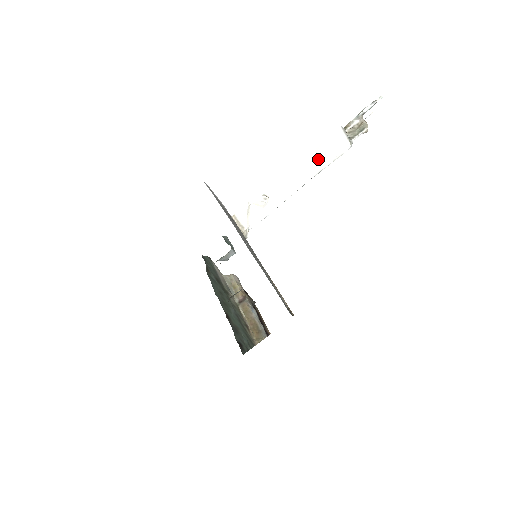
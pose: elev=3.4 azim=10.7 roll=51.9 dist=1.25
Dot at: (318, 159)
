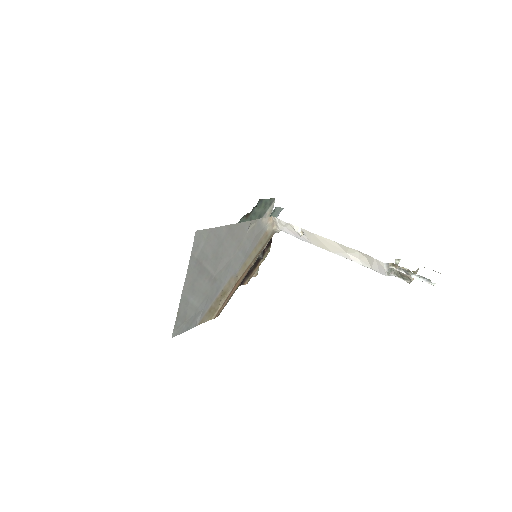
Dot at: (356, 255)
